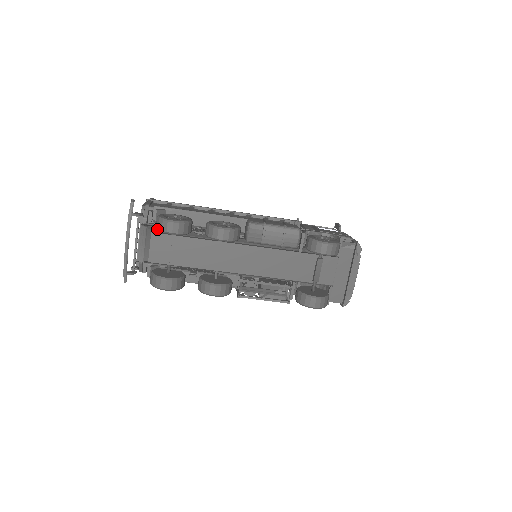
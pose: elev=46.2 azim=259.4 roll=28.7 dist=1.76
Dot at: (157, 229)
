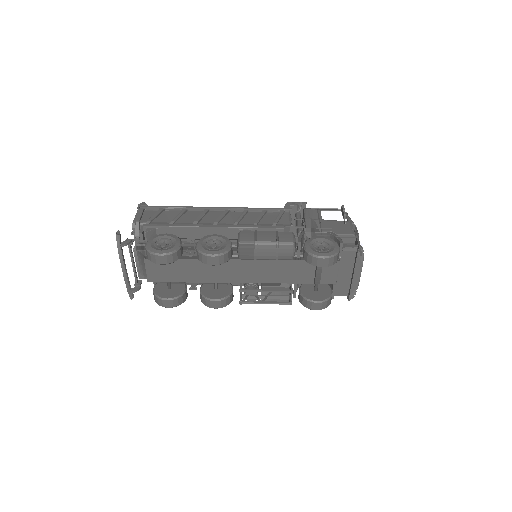
Dot at: (148, 258)
